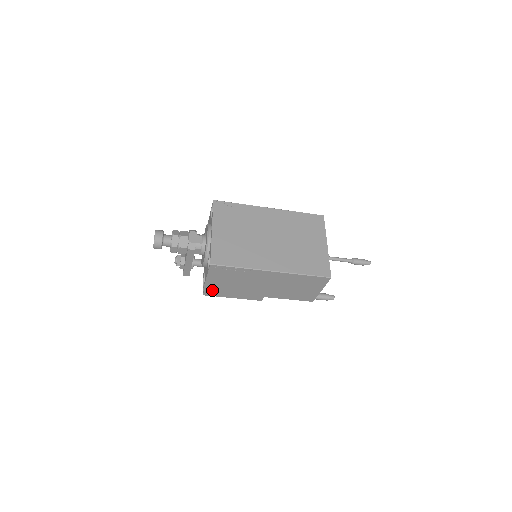
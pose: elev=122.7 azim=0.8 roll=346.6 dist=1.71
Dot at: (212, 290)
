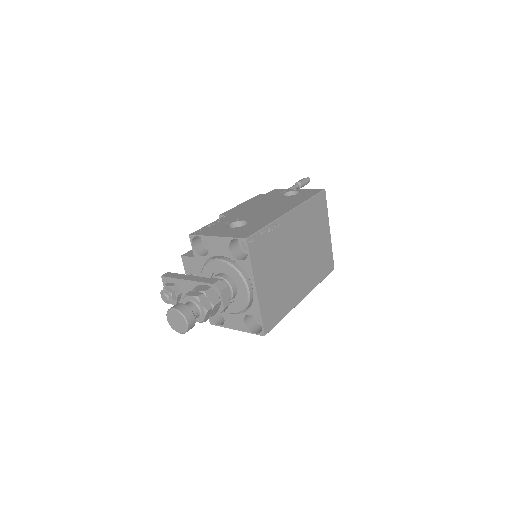
Dot at: (221, 319)
